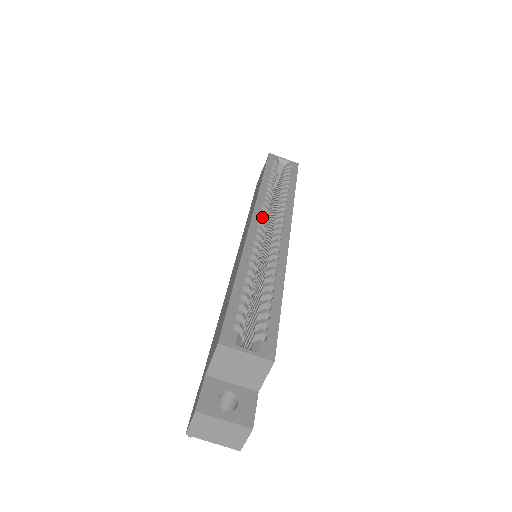
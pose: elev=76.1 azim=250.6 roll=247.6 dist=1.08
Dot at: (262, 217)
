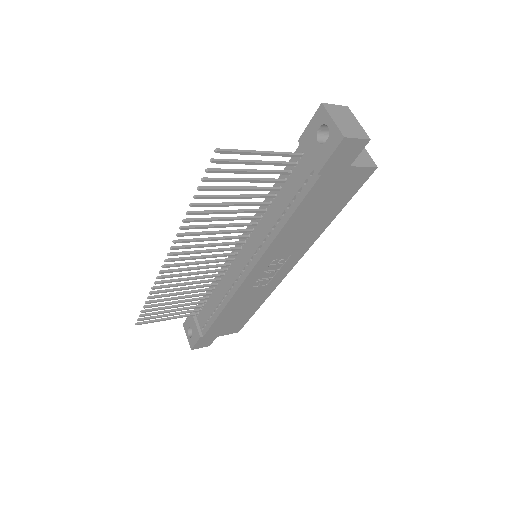
Dot at: occluded
